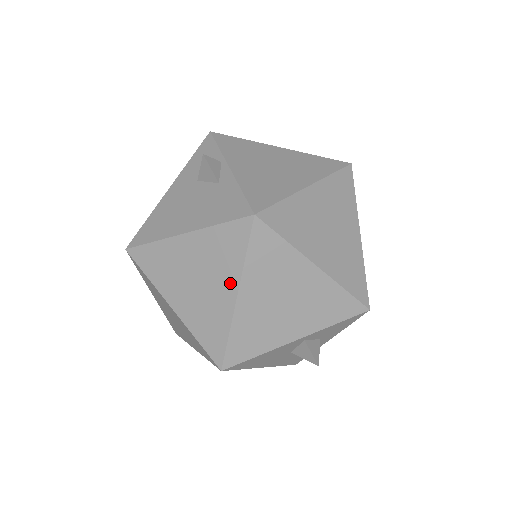
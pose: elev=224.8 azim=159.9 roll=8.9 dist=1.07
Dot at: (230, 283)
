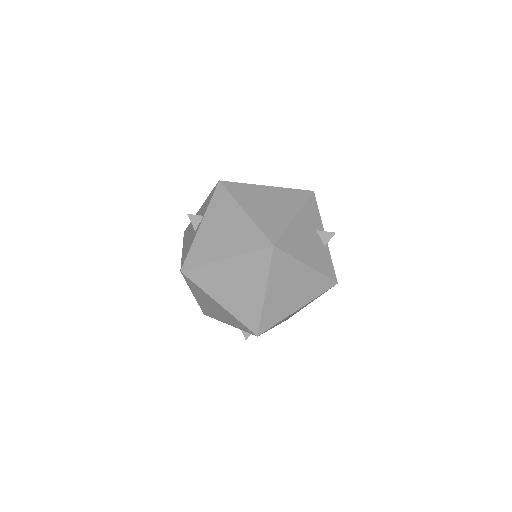
Dot at: occluded
